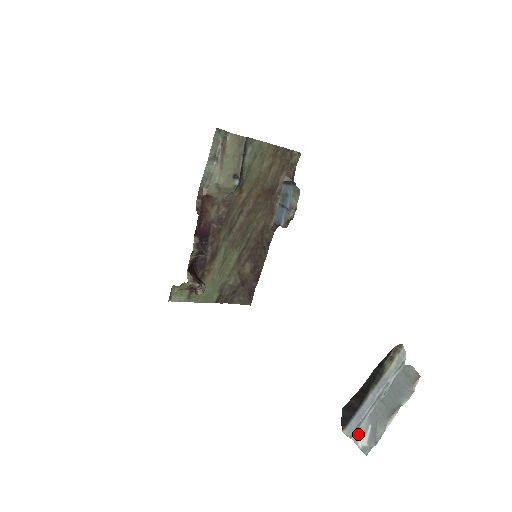
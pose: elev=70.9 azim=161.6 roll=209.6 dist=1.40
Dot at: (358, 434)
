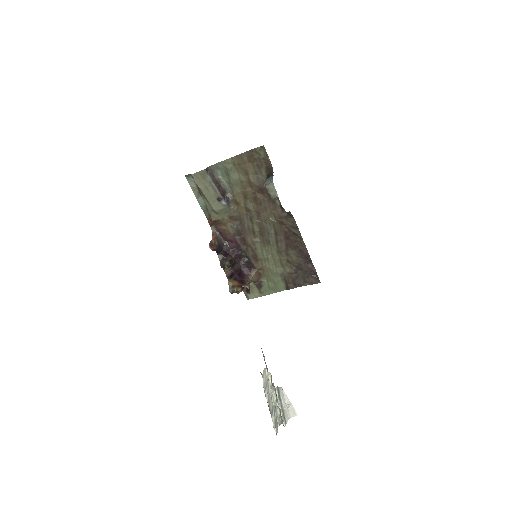
Dot at: (277, 417)
